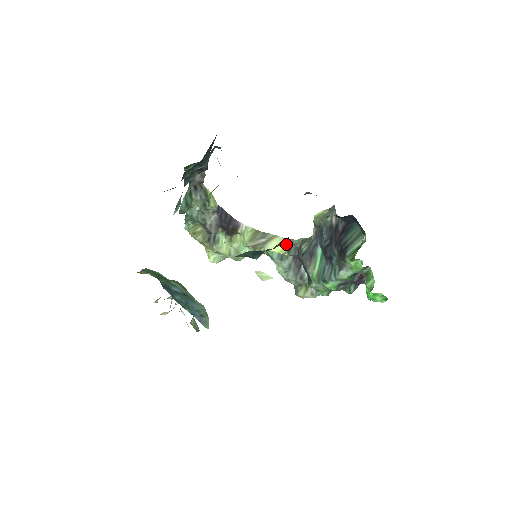
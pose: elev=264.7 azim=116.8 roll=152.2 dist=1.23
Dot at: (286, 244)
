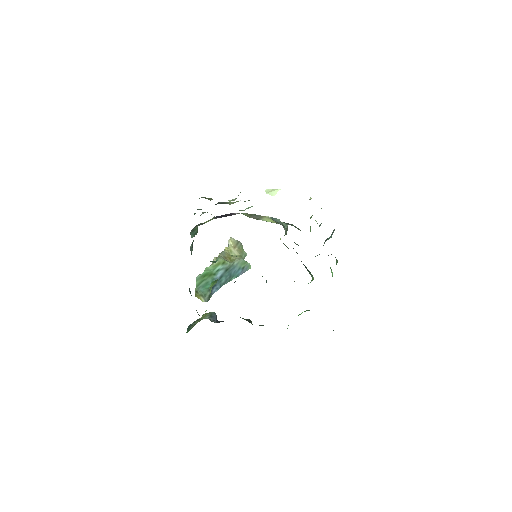
Dot at: (273, 220)
